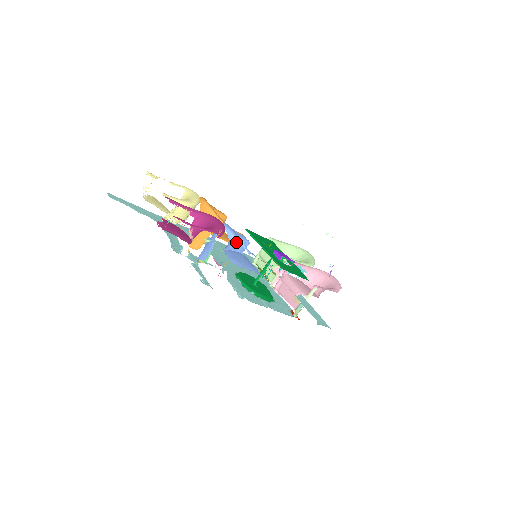
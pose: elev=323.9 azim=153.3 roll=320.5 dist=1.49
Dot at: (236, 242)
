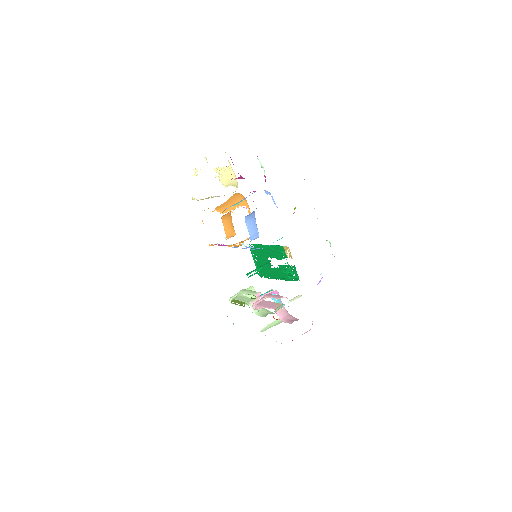
Dot at: (253, 224)
